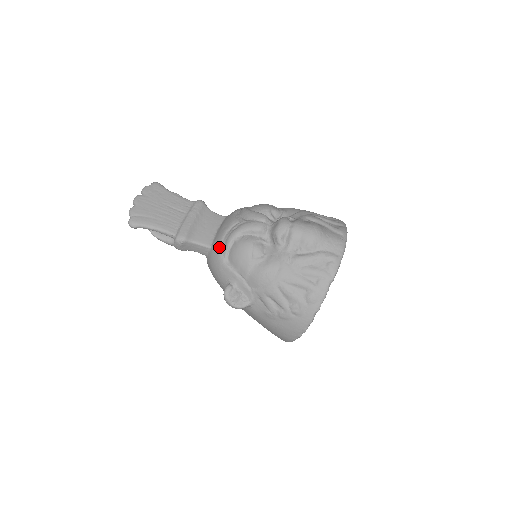
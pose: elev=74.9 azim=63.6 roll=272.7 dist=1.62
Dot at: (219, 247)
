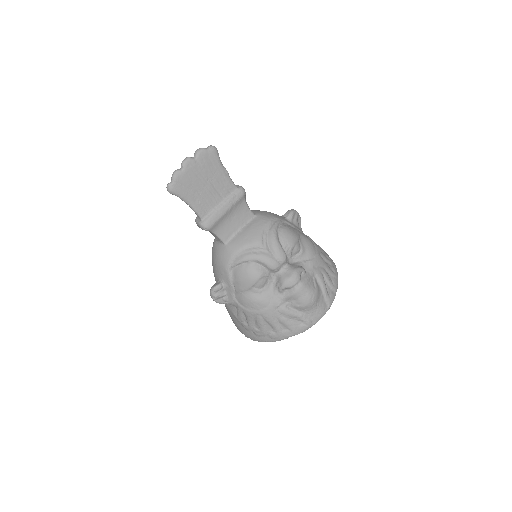
Dot at: (232, 255)
